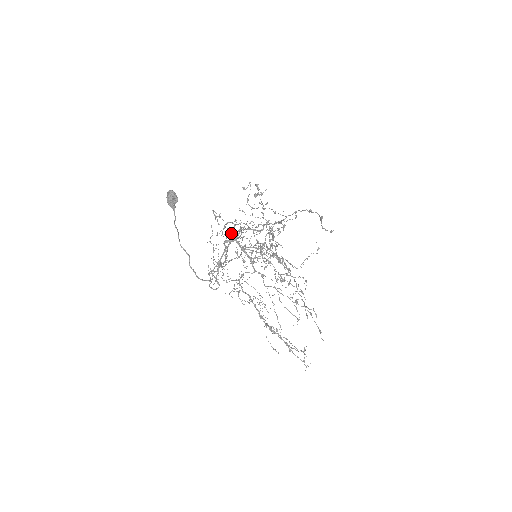
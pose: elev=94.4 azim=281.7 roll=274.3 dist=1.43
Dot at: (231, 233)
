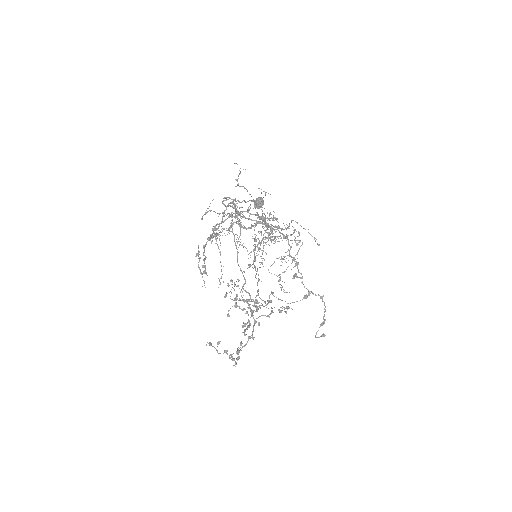
Dot at: occluded
